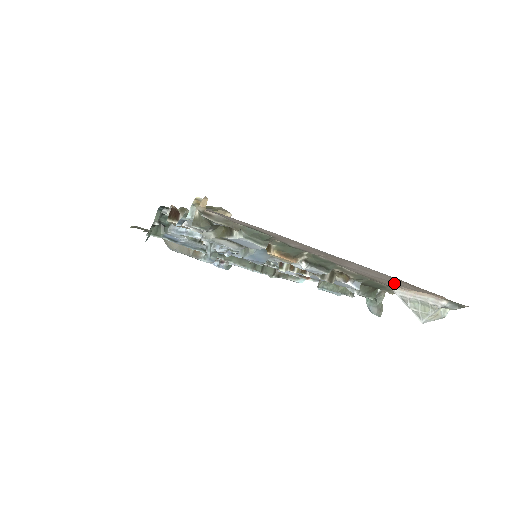
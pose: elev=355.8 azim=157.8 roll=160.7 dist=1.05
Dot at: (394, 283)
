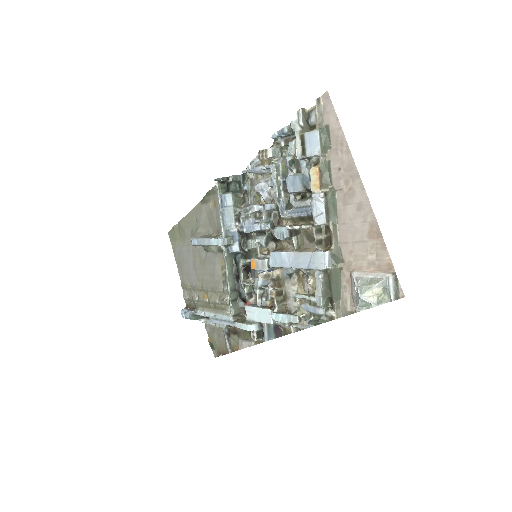
Dot at: (362, 254)
